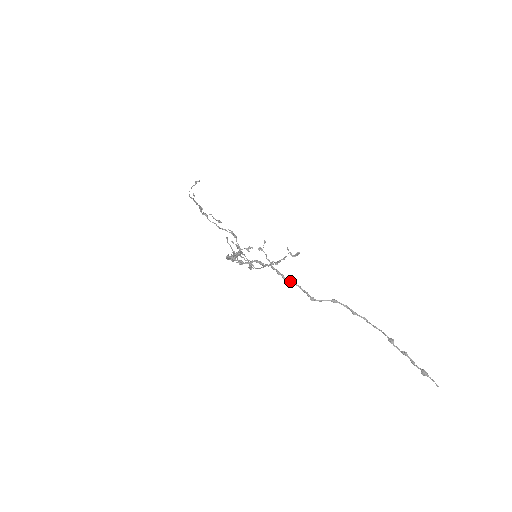
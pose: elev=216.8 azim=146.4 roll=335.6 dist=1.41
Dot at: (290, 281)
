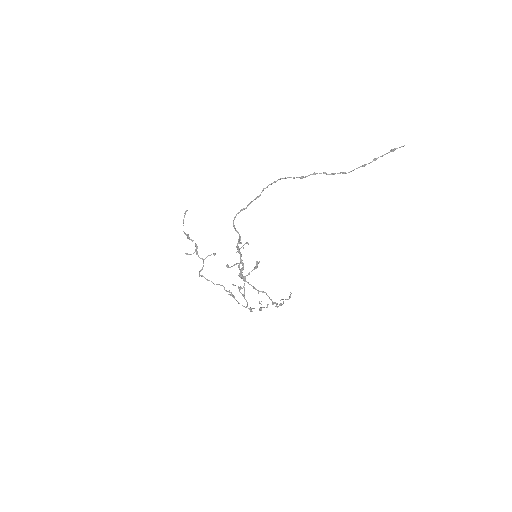
Dot at: (280, 178)
